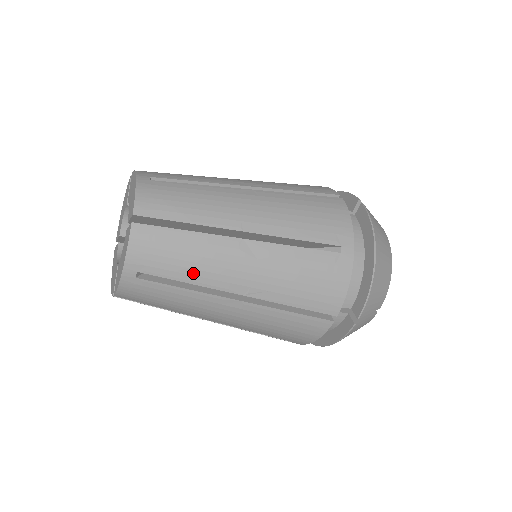
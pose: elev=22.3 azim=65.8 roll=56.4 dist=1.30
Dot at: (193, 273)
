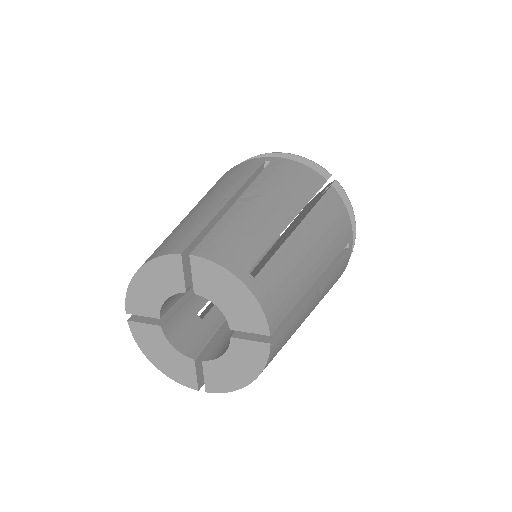
Dot at: occluded
